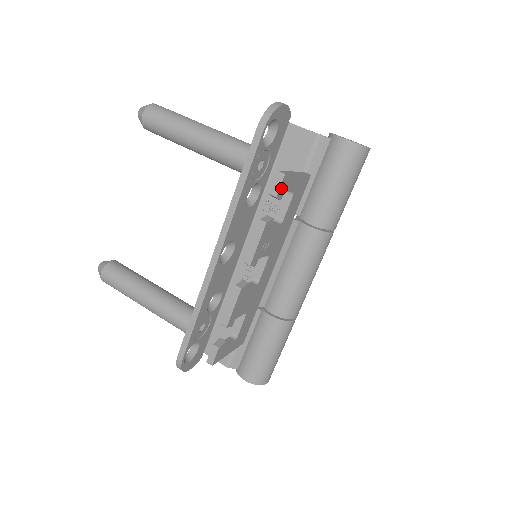
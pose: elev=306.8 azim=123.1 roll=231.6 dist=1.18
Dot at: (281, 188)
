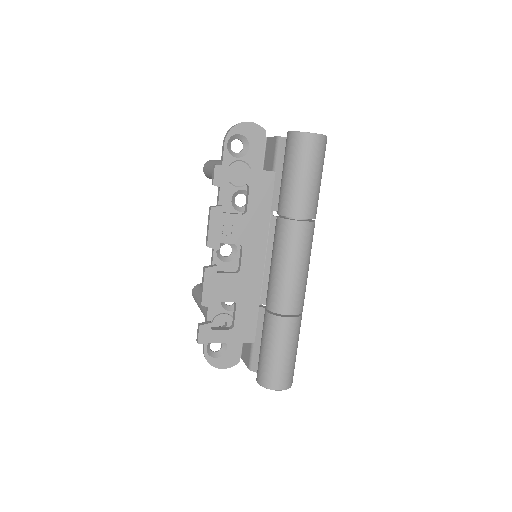
Dot at: (218, 177)
